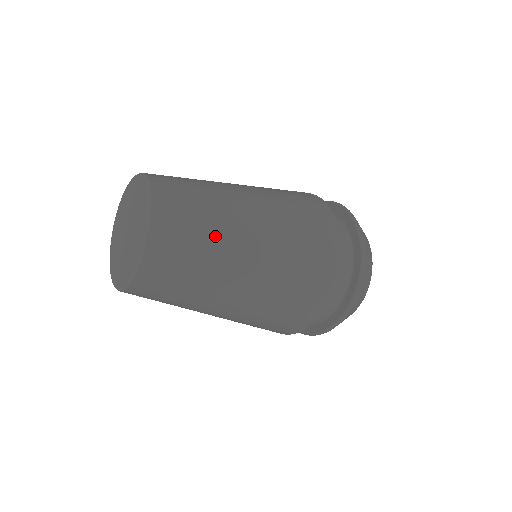
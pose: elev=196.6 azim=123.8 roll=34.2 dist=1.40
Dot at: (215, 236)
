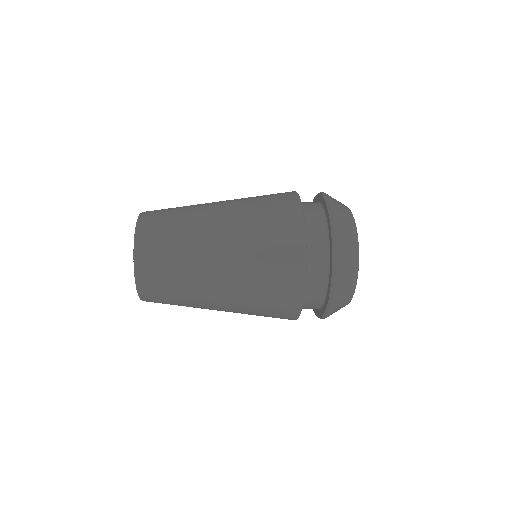
Dot at: (188, 305)
